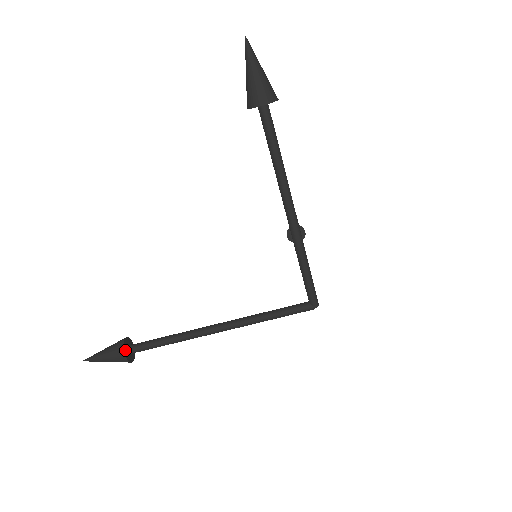
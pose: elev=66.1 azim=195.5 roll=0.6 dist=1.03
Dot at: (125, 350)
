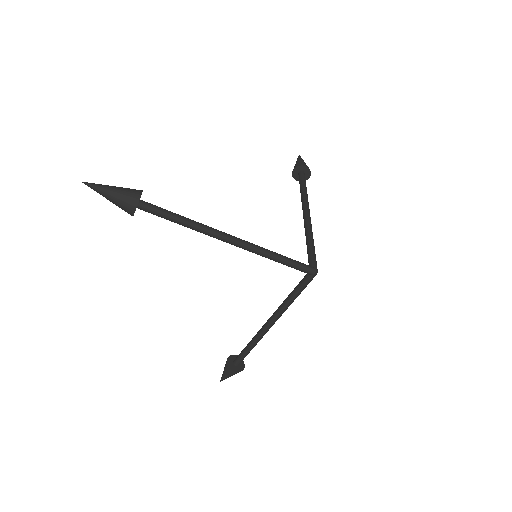
Dot at: (232, 368)
